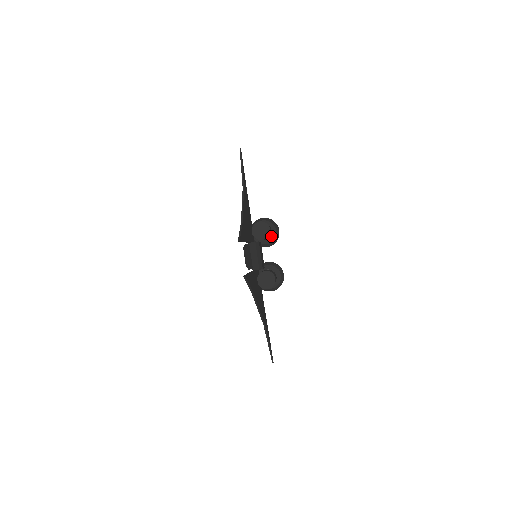
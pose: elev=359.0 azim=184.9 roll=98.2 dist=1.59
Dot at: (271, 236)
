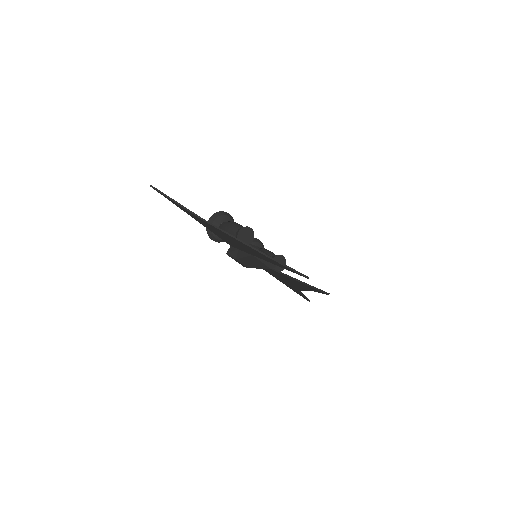
Dot at: occluded
